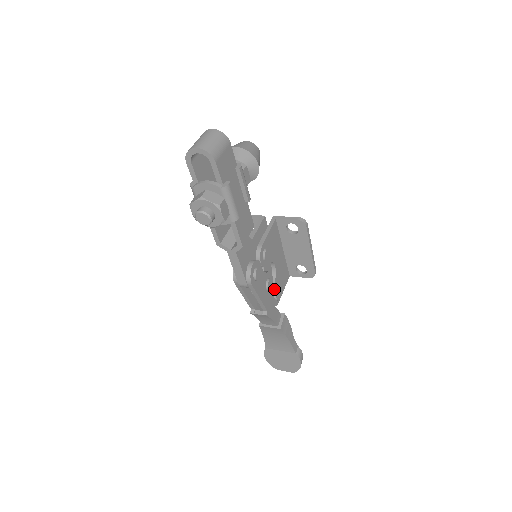
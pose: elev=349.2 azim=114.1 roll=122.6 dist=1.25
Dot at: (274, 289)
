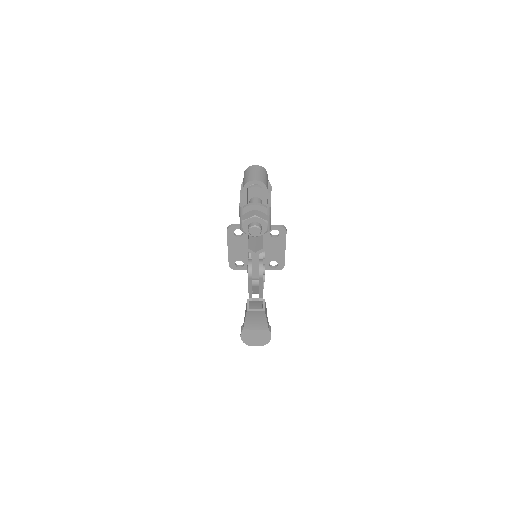
Dot at: occluded
